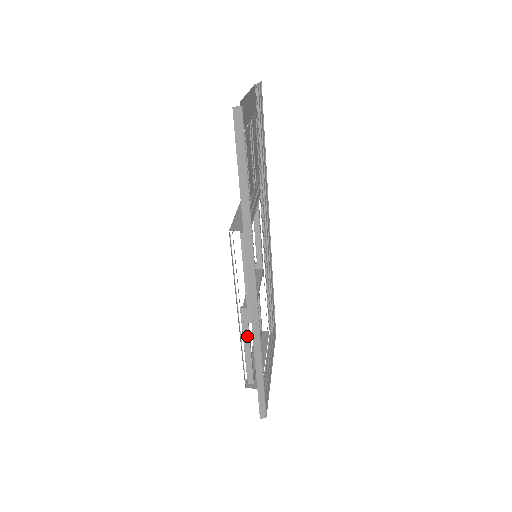
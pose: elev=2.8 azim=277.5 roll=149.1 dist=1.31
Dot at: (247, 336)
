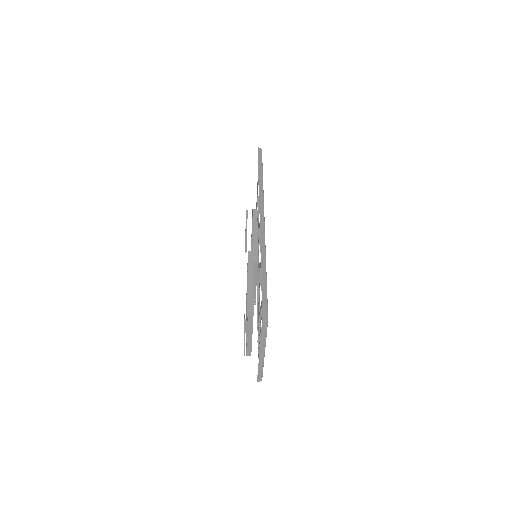
Dot at: (251, 271)
